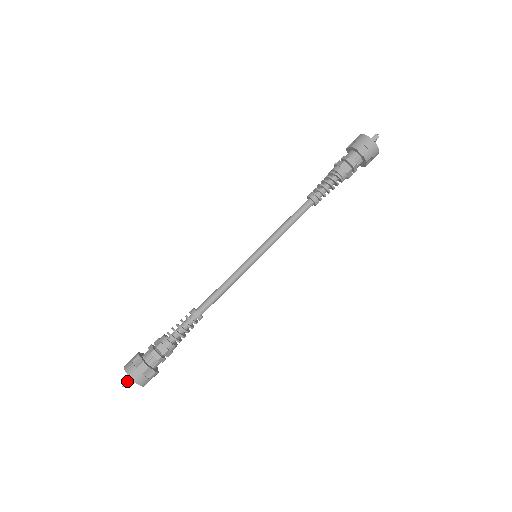
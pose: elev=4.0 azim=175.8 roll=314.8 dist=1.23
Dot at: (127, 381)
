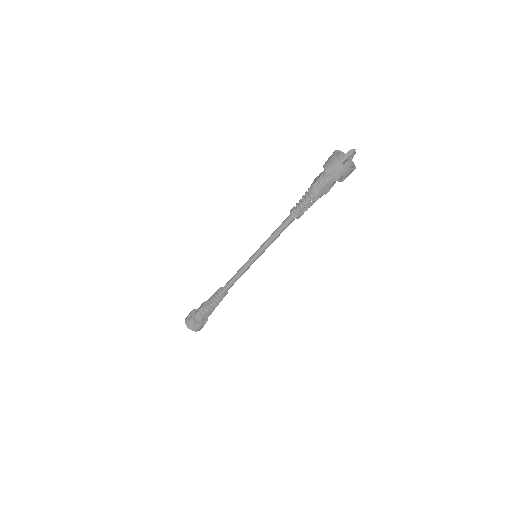
Dot at: occluded
